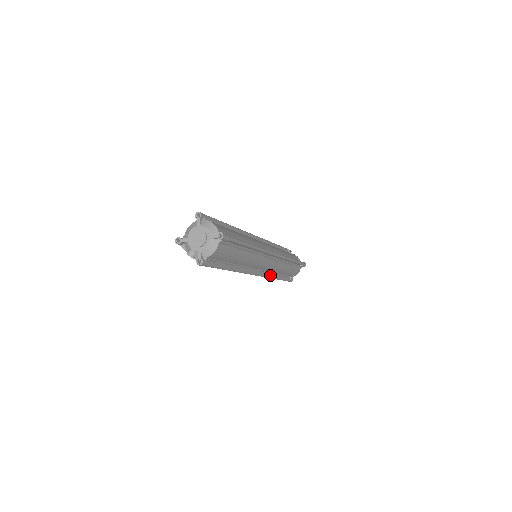
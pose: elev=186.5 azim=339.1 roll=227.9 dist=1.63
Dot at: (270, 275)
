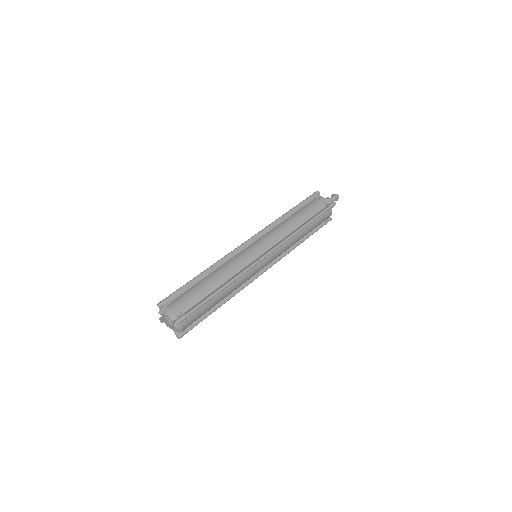
Dot at: occluded
